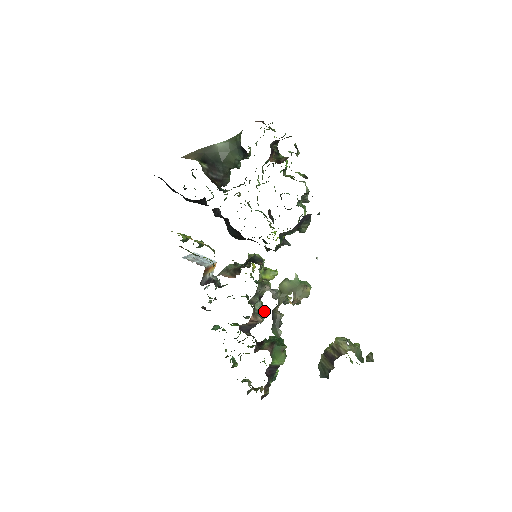
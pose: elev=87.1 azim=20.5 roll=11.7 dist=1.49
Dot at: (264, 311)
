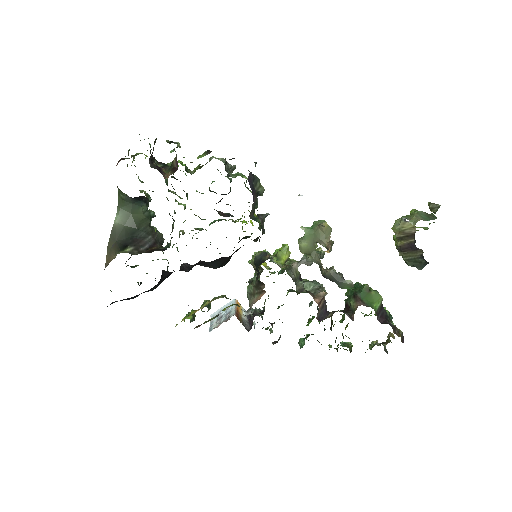
Dot at: (316, 284)
